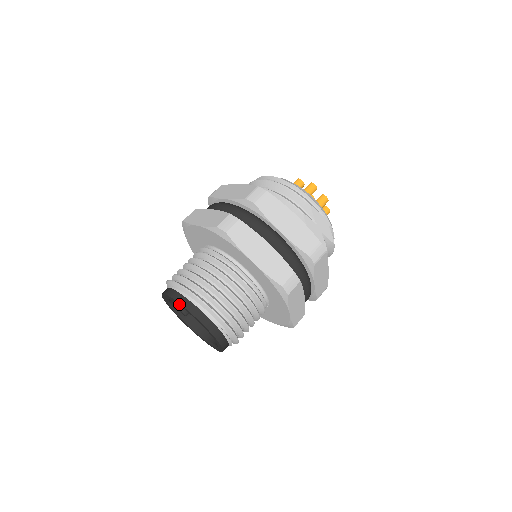
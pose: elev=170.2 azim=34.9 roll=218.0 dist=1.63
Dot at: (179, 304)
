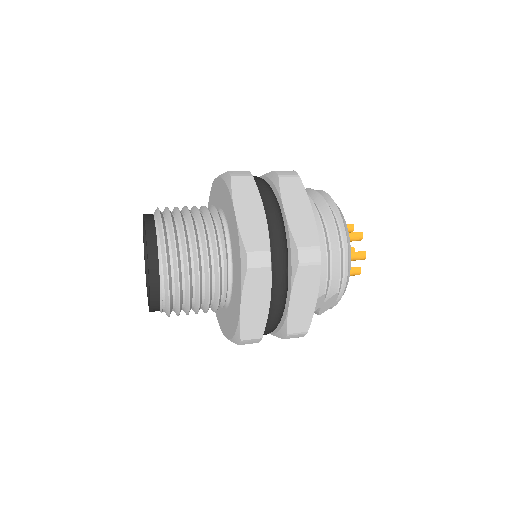
Dot at: (148, 262)
